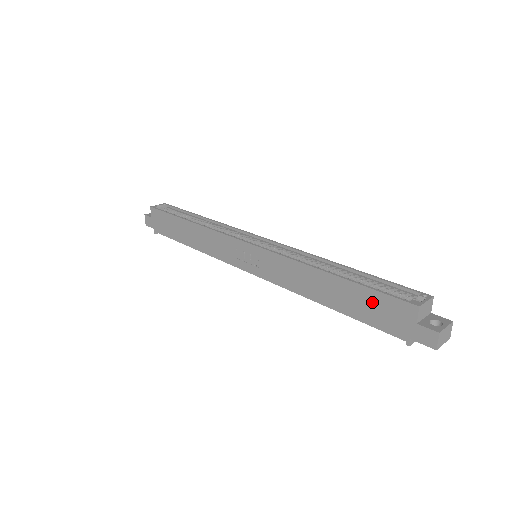
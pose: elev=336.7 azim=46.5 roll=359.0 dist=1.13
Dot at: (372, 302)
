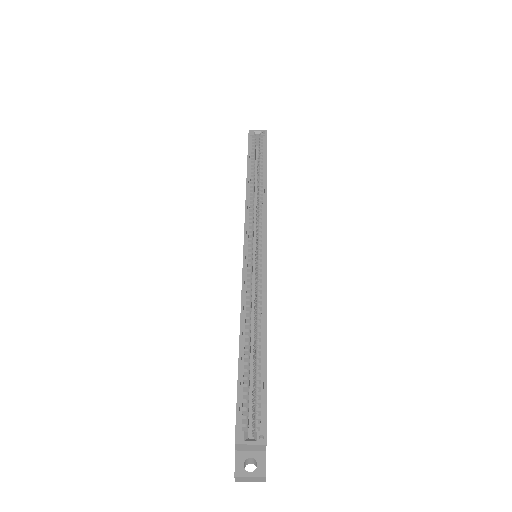
Dot at: occluded
